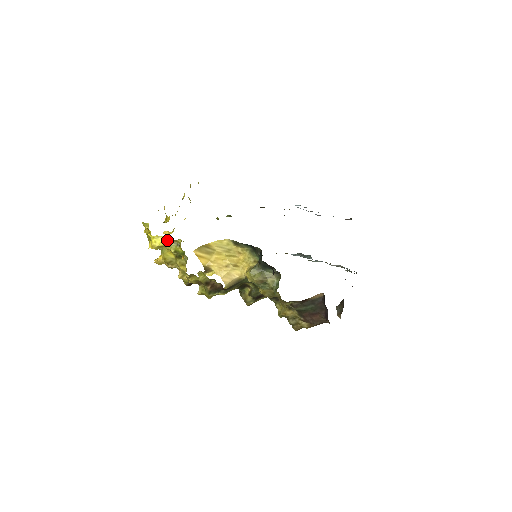
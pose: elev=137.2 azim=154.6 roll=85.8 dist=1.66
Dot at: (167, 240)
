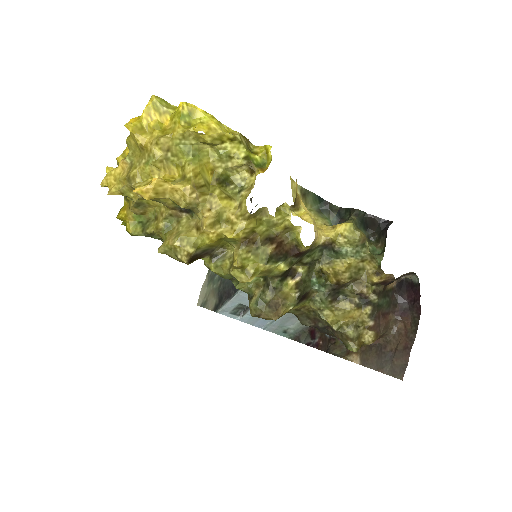
Dot at: (238, 132)
